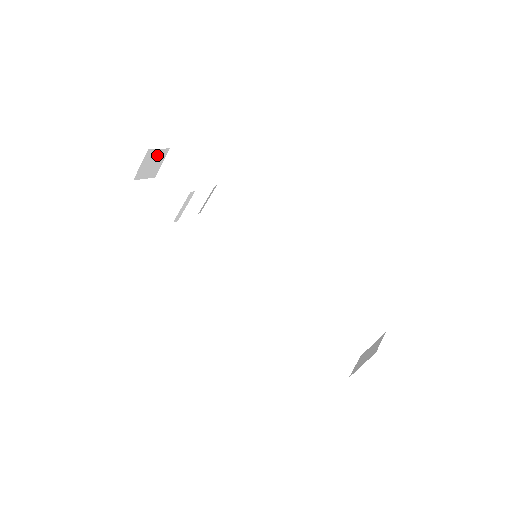
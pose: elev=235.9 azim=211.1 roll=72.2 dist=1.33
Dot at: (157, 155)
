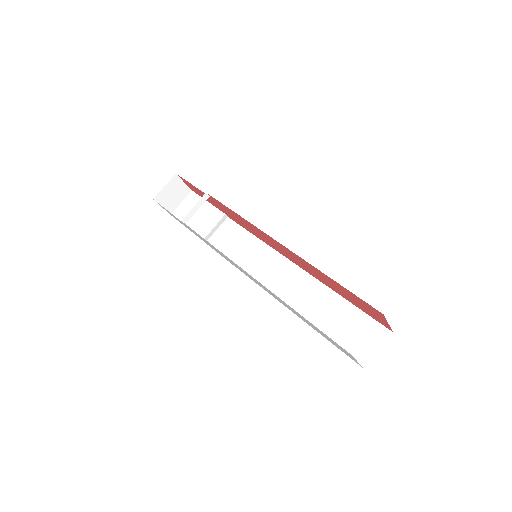
Dot at: (180, 188)
